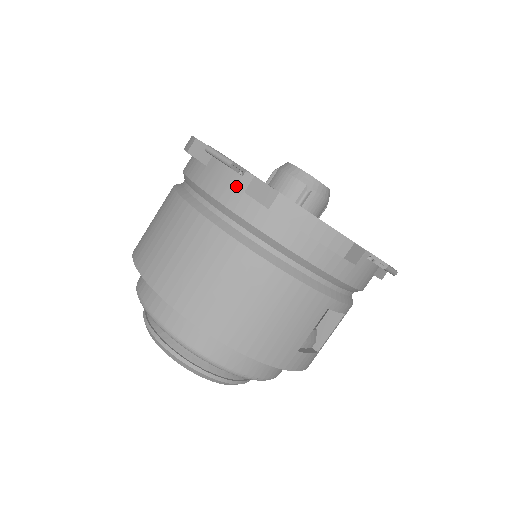
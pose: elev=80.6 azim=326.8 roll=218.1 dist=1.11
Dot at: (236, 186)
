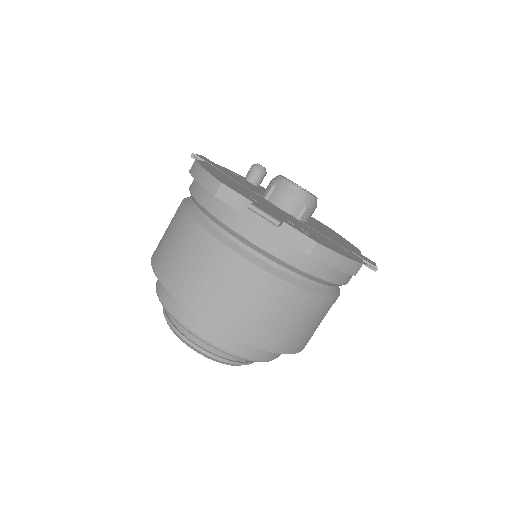
Dot at: (275, 235)
